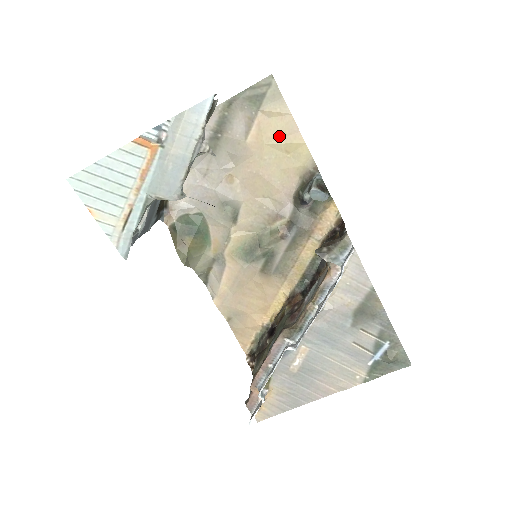
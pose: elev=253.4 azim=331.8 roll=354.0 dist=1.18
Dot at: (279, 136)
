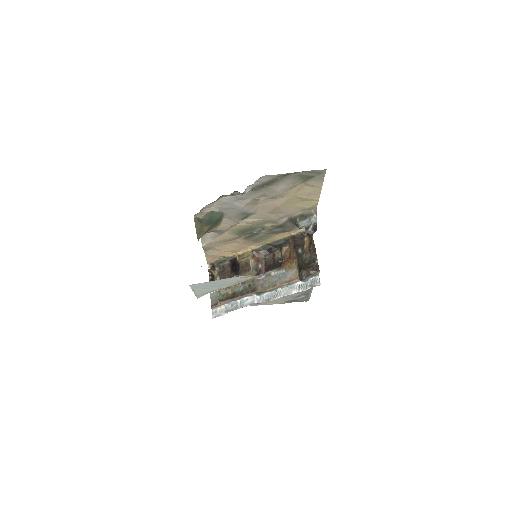
Dot at: (305, 194)
